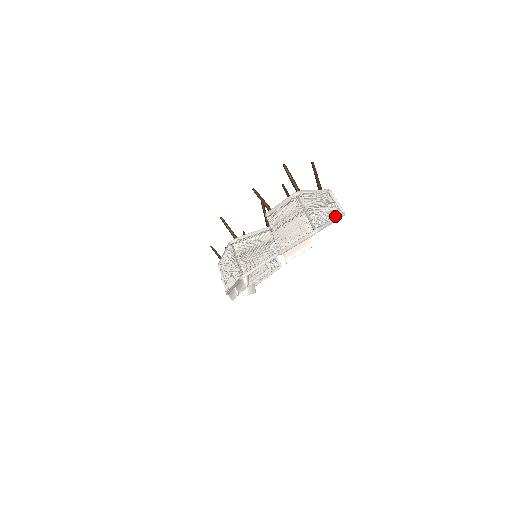
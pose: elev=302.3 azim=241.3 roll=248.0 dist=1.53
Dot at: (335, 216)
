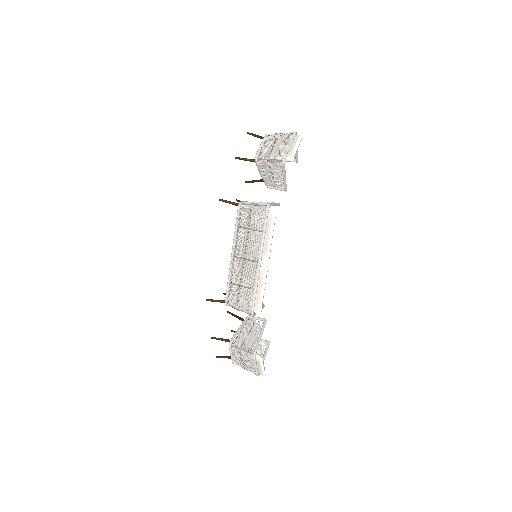
Dot at: occluded
